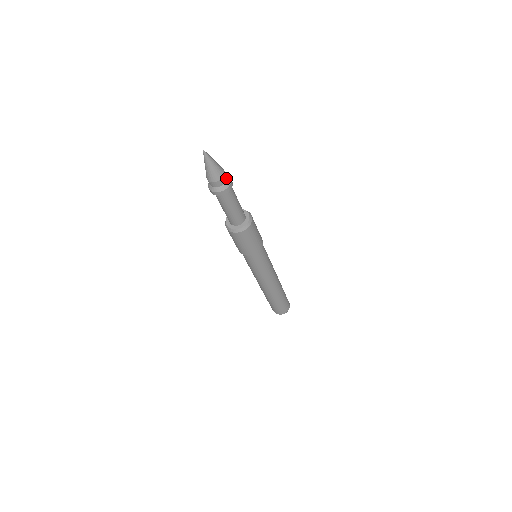
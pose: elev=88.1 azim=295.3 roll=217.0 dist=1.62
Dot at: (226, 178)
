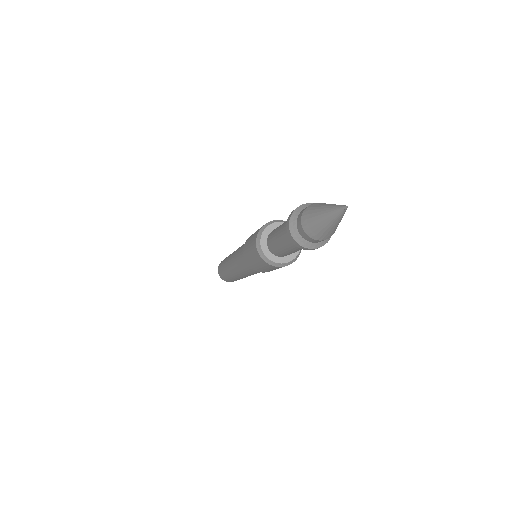
Dot at: occluded
